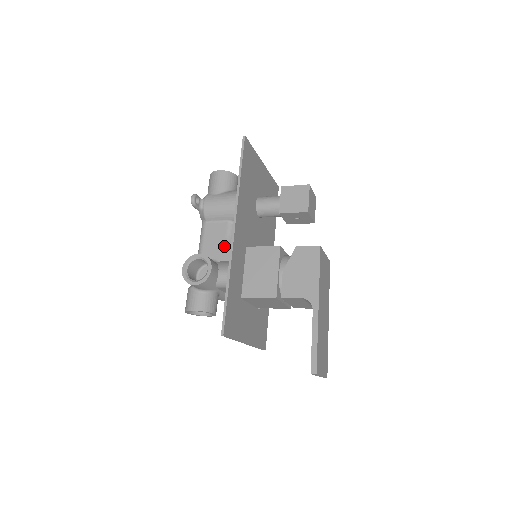
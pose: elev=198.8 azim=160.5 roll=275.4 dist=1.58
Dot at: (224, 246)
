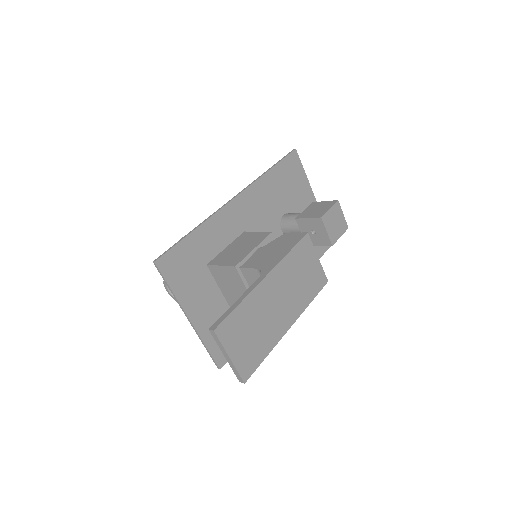
Dot at: occluded
